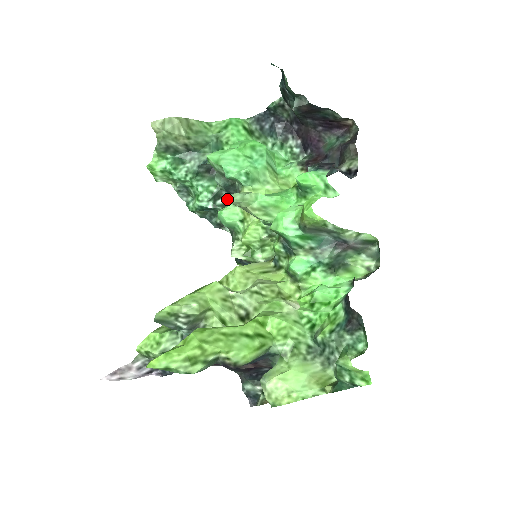
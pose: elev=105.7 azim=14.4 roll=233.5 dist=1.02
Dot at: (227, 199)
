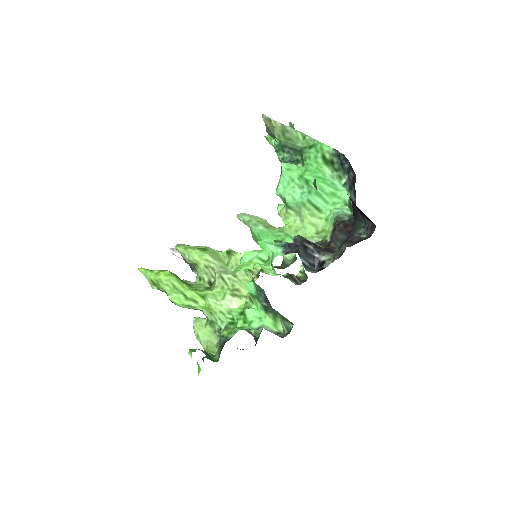
Dot at: (238, 214)
